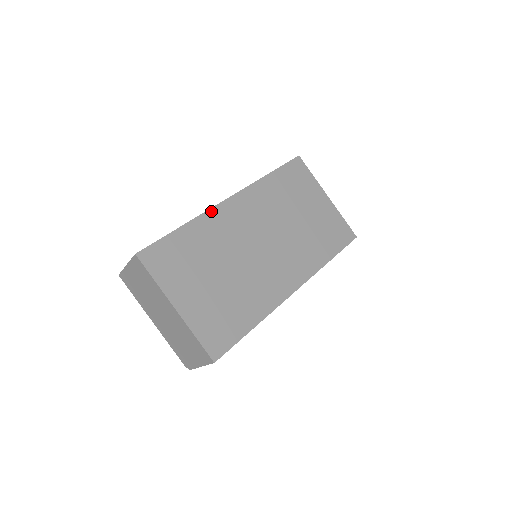
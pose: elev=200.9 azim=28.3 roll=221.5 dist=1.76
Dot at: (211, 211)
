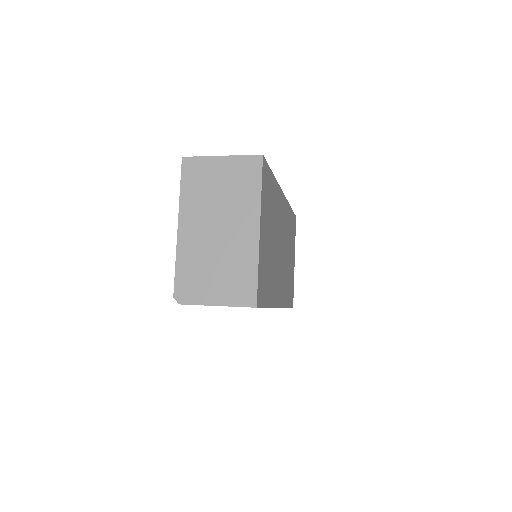
Dot at: (280, 188)
